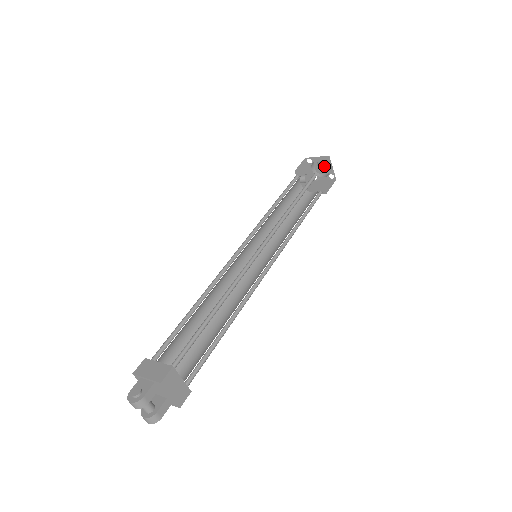
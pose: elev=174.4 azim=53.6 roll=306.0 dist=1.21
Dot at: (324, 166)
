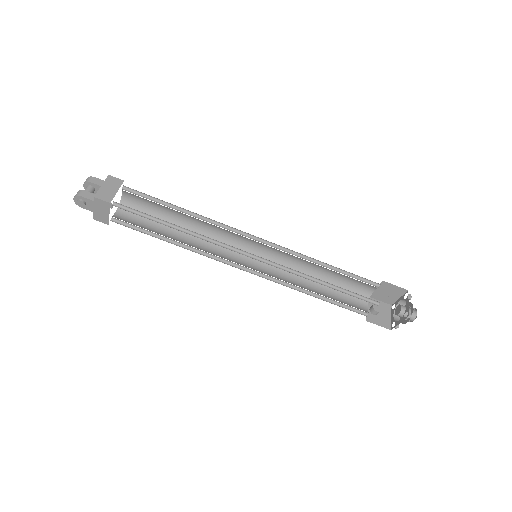
Dot at: (403, 306)
